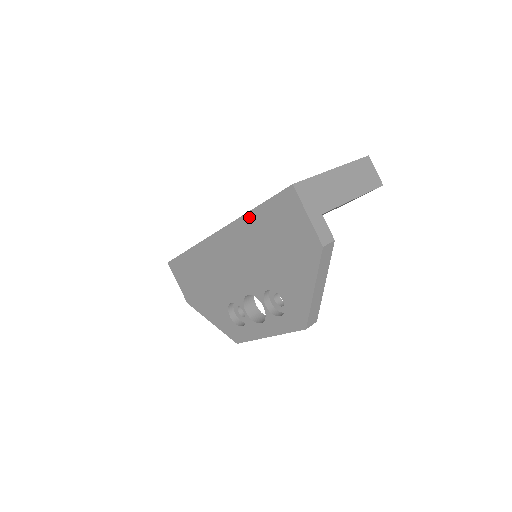
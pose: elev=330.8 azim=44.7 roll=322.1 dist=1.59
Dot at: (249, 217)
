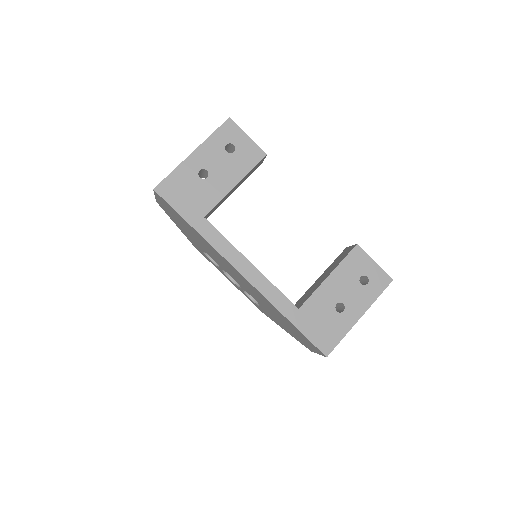
Dot at: (280, 313)
